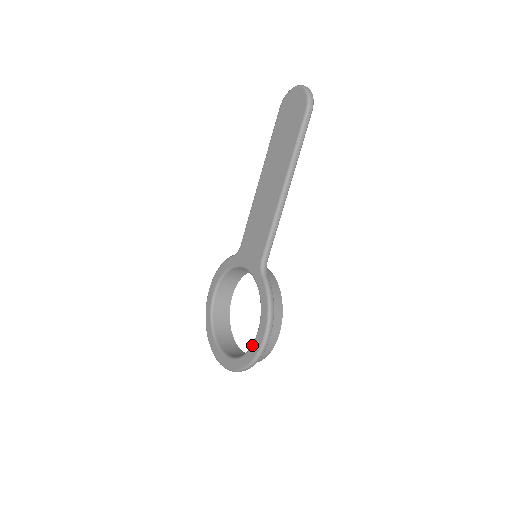
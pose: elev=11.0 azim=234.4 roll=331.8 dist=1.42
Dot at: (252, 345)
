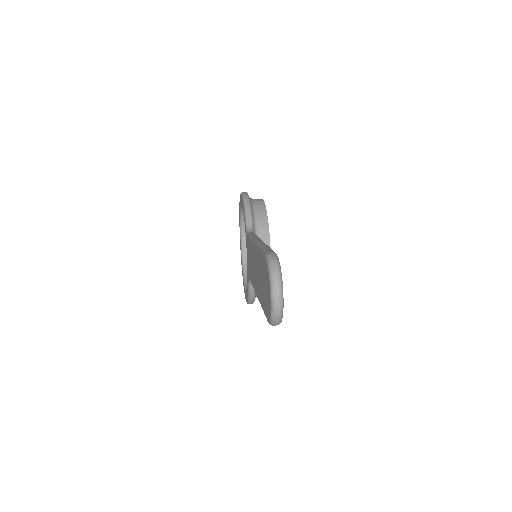
Dot at: (244, 287)
